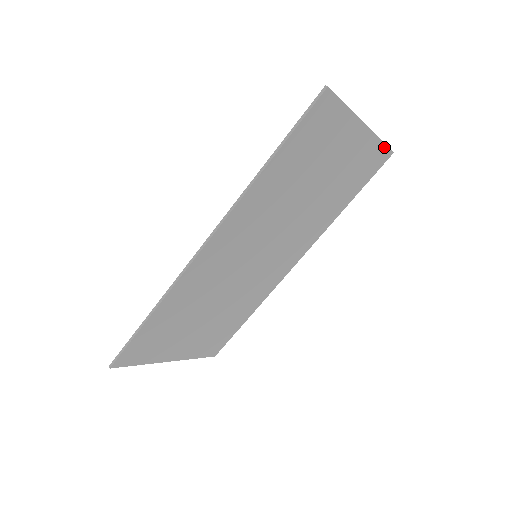
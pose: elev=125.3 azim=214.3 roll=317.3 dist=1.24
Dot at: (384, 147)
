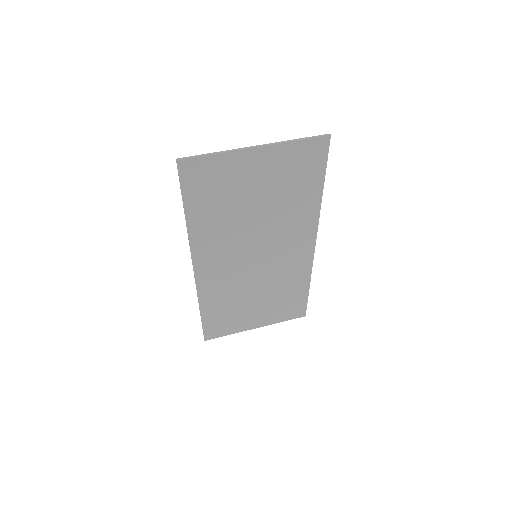
Dot at: (308, 141)
